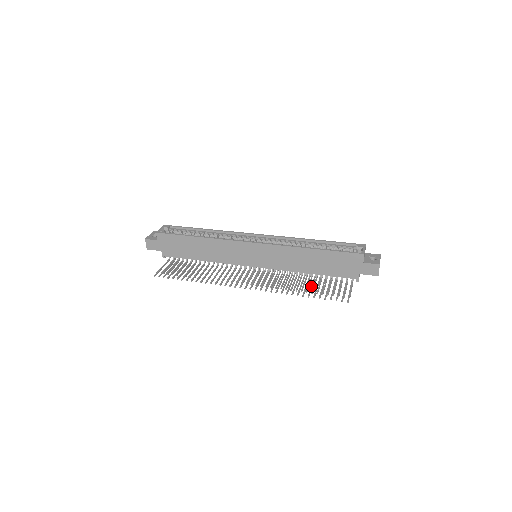
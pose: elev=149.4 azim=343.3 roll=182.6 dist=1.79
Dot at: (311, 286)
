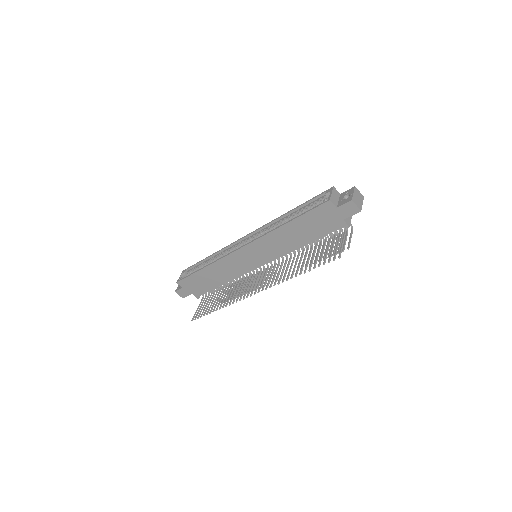
Dot at: (307, 259)
